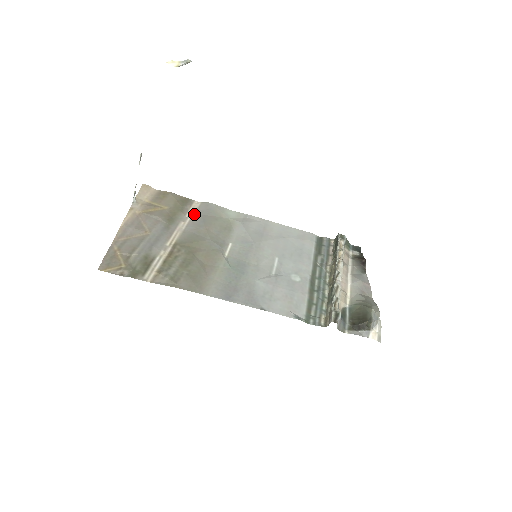
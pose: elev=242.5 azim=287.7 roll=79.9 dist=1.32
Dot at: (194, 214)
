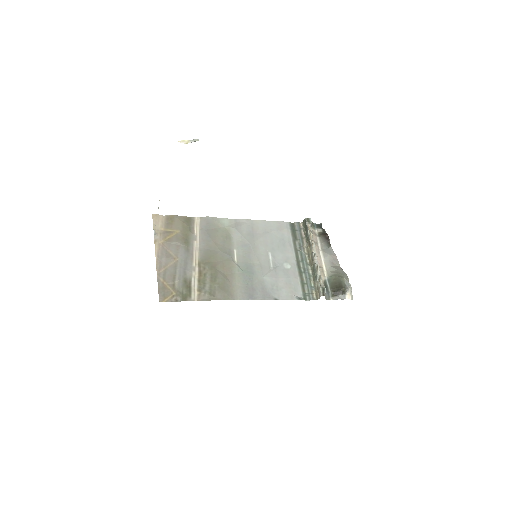
Dot at: (200, 231)
